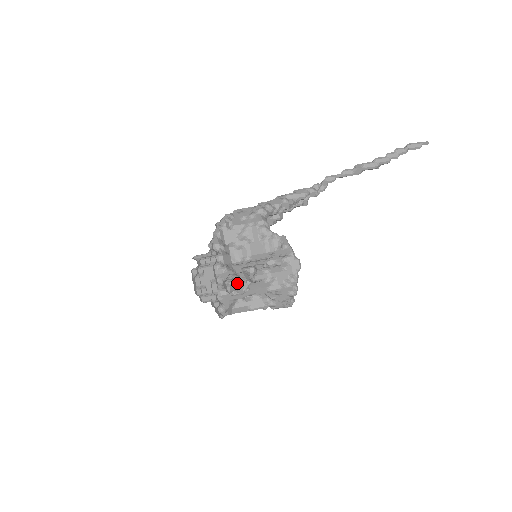
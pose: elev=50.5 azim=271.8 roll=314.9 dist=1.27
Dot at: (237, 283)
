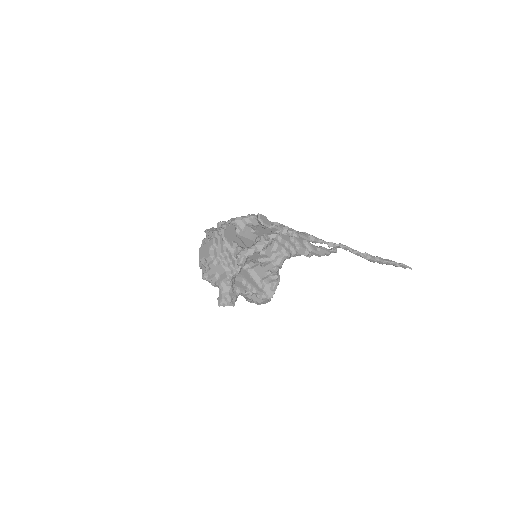
Dot at: occluded
